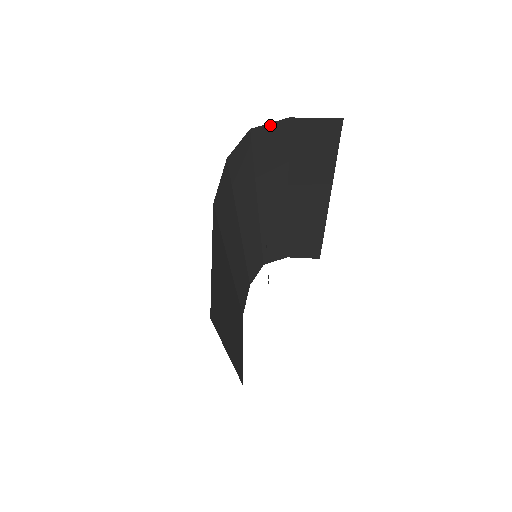
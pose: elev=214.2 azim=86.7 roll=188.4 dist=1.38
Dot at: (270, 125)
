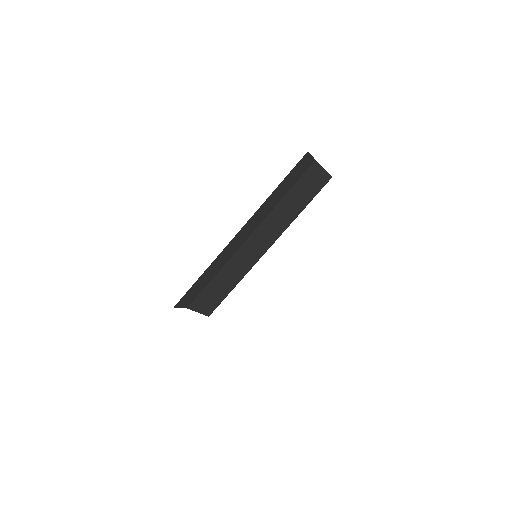
Dot at: (310, 157)
